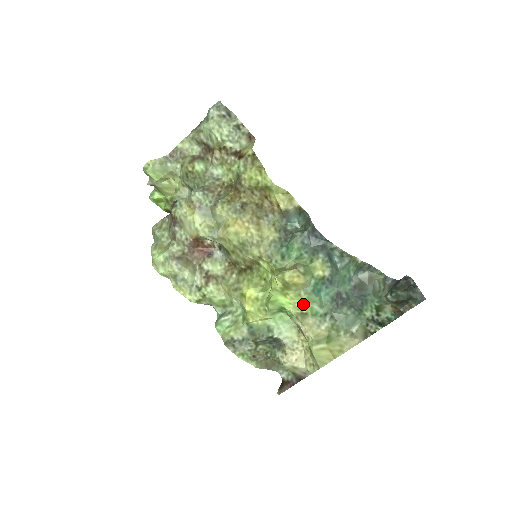
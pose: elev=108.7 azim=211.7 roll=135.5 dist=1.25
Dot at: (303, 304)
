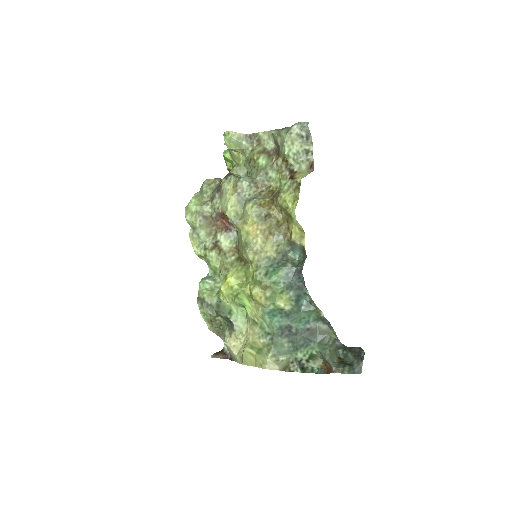
Dot at: (258, 316)
